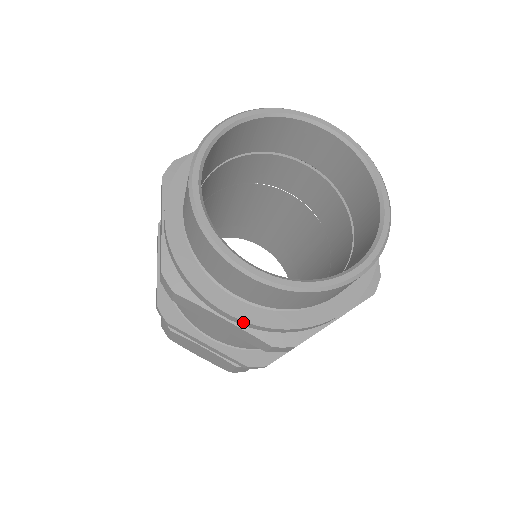
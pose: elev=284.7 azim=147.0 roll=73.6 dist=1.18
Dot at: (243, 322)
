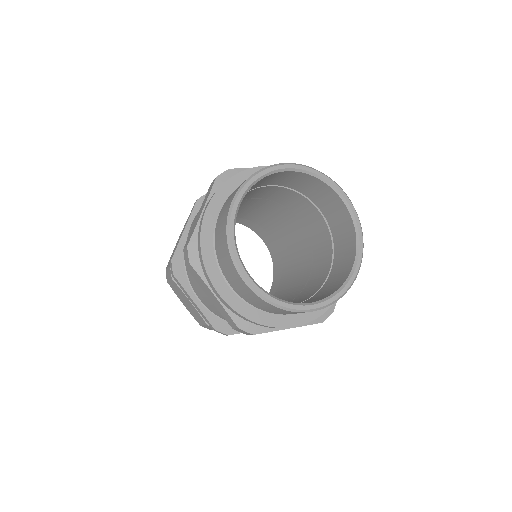
Dot at: occluded
